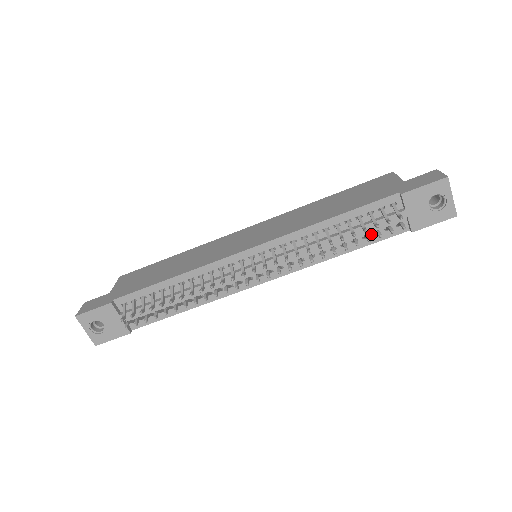
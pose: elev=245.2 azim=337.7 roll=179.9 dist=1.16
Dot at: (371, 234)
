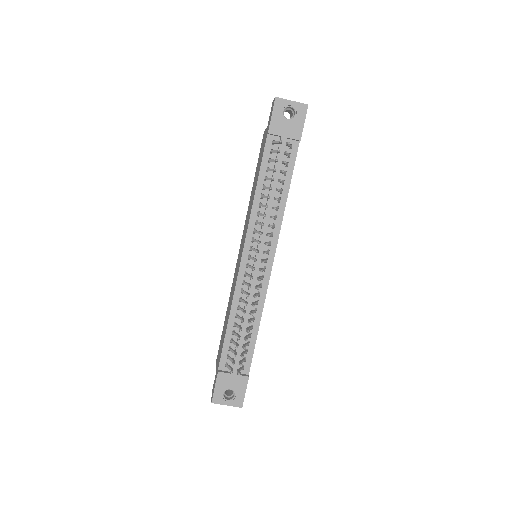
Dot at: (285, 169)
